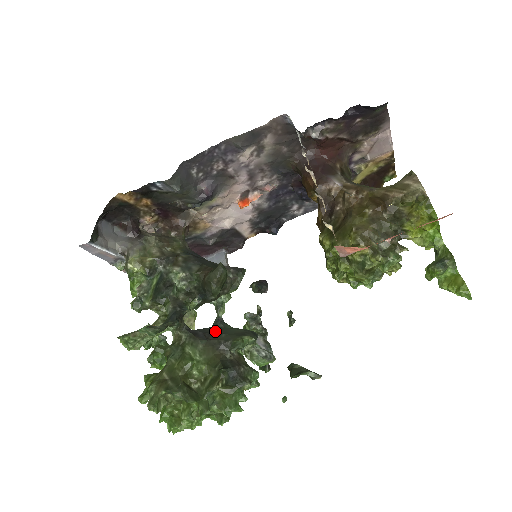
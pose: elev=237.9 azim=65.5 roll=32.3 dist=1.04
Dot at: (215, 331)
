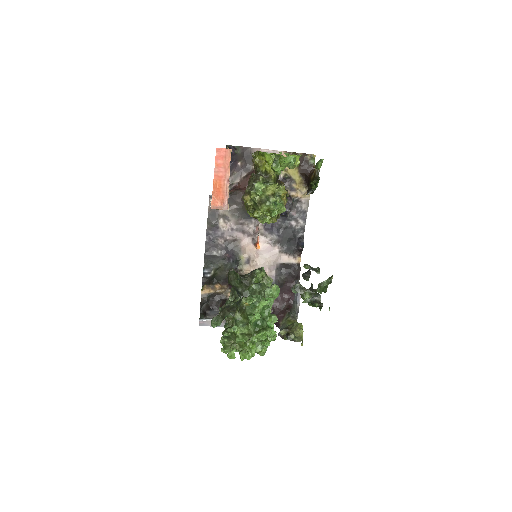
Dot at: occluded
